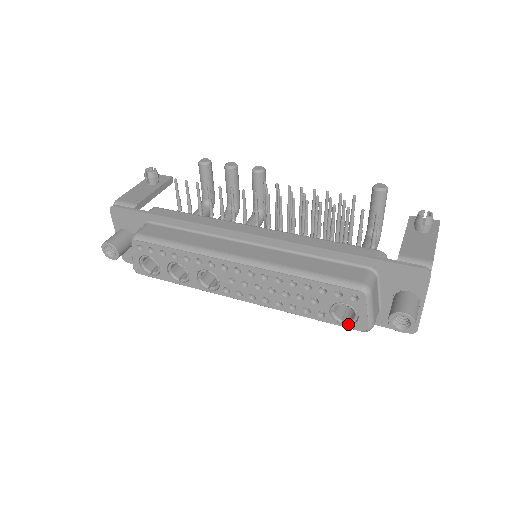
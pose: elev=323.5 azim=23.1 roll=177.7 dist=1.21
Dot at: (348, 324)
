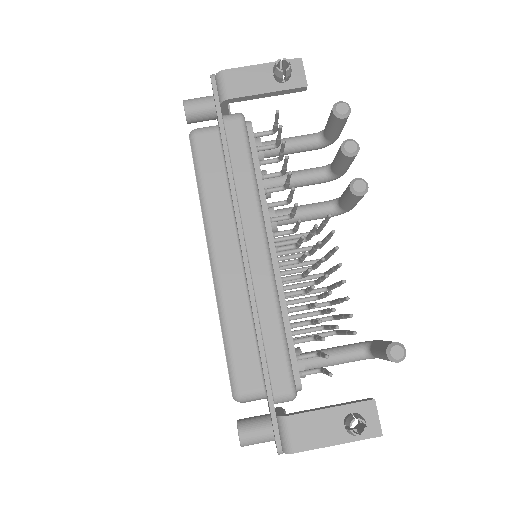
Dot at: occluded
